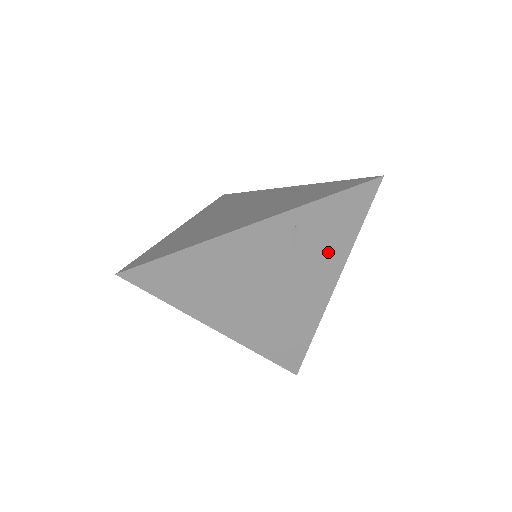
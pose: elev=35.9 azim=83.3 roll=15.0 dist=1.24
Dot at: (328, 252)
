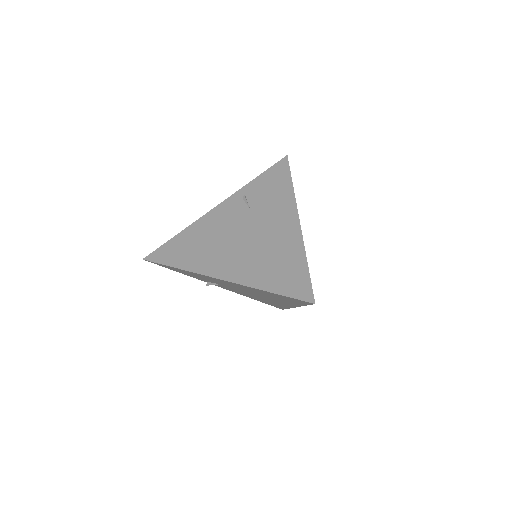
Dot at: (277, 201)
